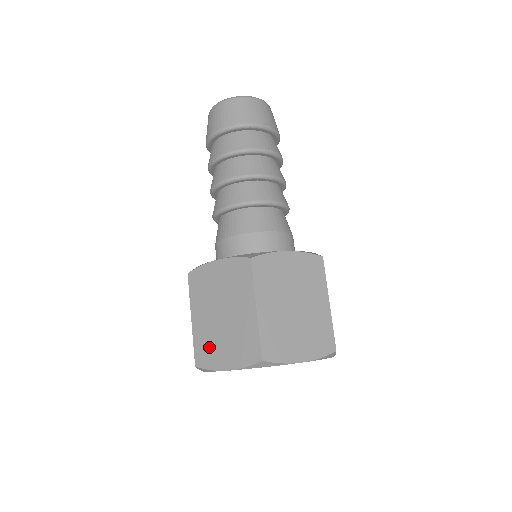
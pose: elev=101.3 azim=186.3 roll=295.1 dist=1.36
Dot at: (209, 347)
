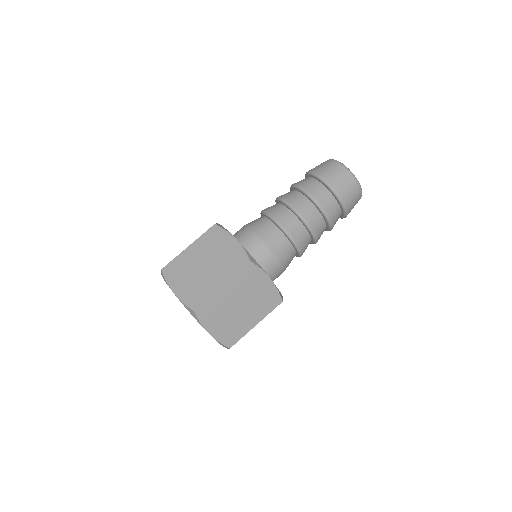
Dot at: (179, 271)
